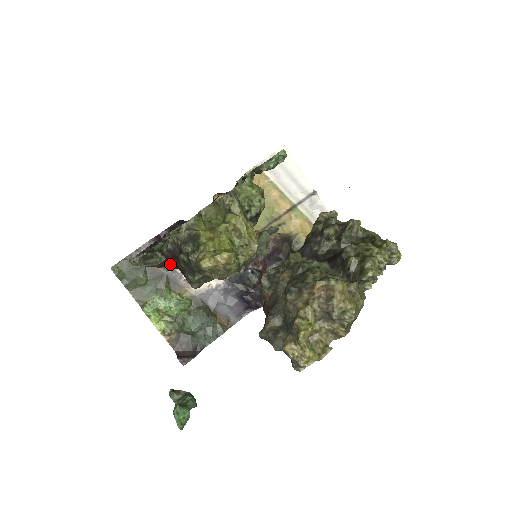
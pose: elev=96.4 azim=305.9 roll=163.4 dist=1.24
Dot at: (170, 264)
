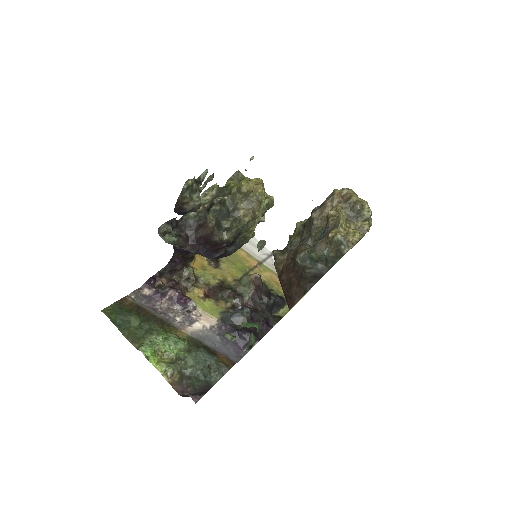
Dot at: (192, 241)
